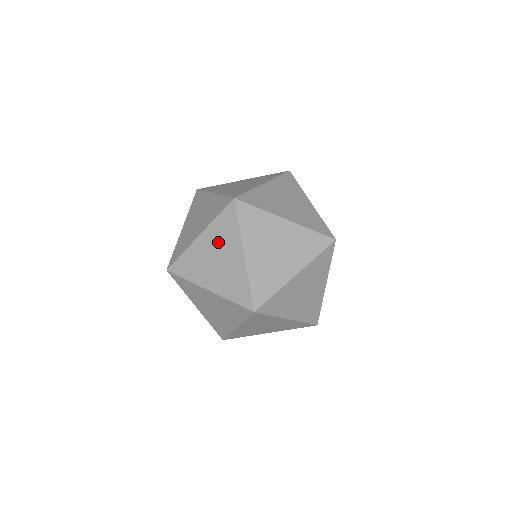
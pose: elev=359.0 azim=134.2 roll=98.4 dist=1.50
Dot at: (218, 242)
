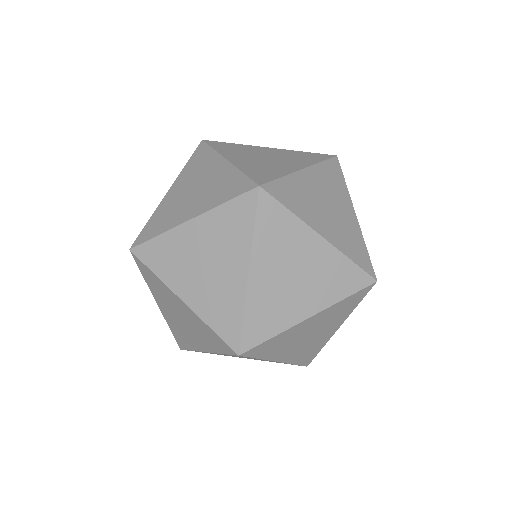
Dot at: occluded
